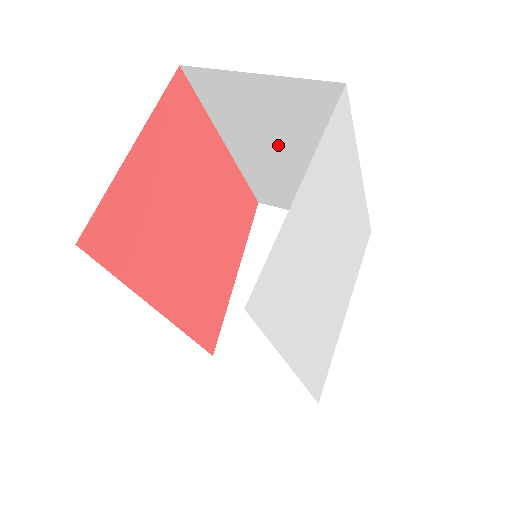
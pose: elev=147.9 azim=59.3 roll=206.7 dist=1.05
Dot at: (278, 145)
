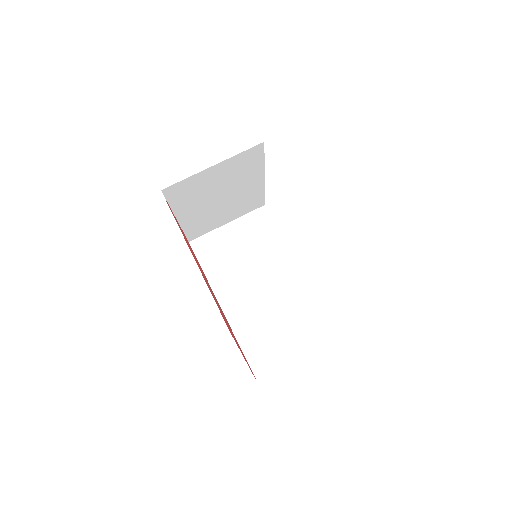
Dot at: occluded
